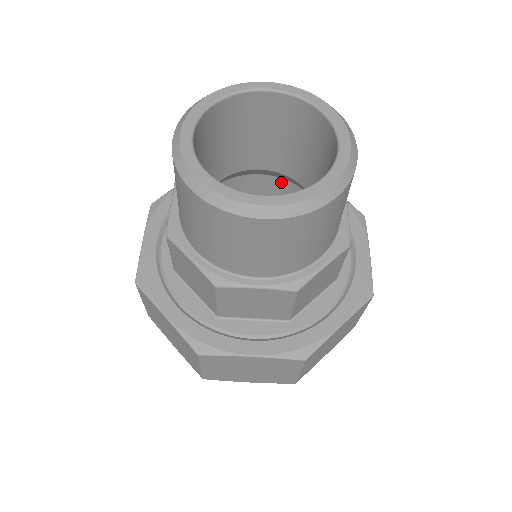
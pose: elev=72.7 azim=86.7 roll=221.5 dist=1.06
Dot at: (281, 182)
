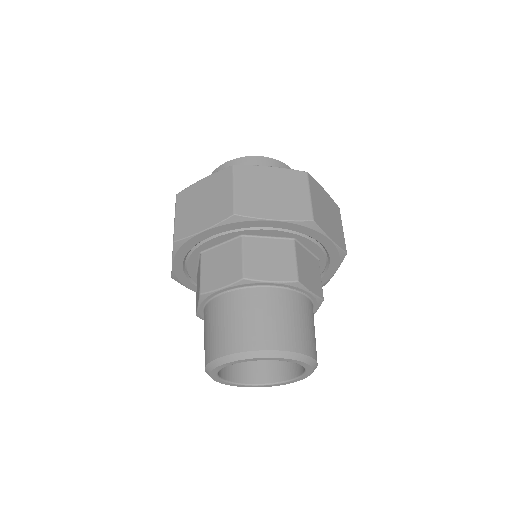
Dot at: occluded
